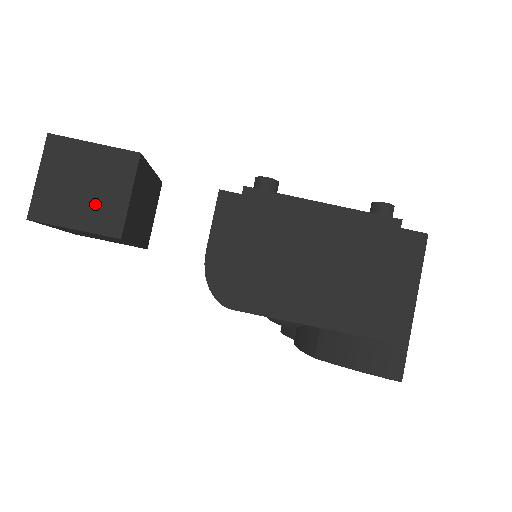
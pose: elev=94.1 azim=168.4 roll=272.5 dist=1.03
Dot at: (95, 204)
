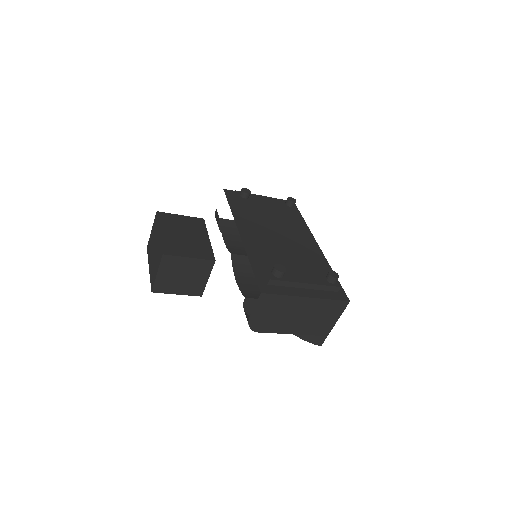
Dot at: (189, 284)
